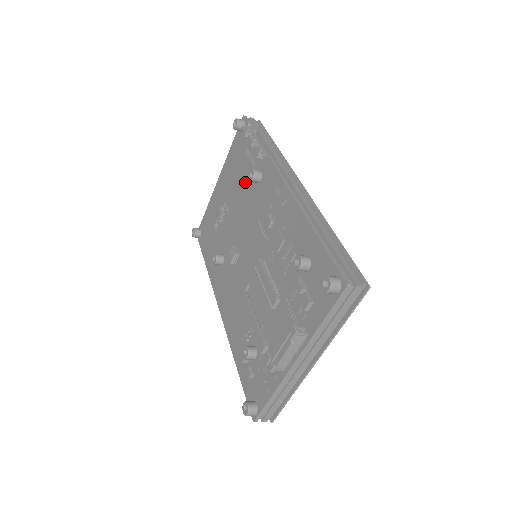
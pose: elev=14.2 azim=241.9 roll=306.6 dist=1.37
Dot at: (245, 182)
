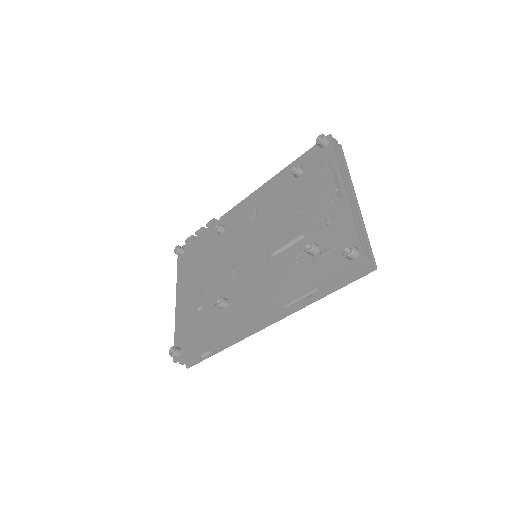
Dot at: (210, 251)
